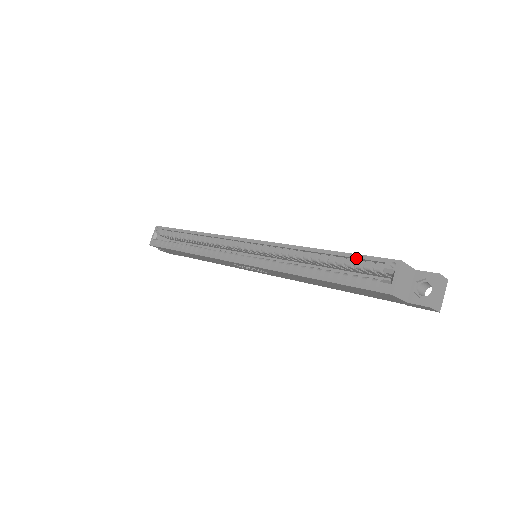
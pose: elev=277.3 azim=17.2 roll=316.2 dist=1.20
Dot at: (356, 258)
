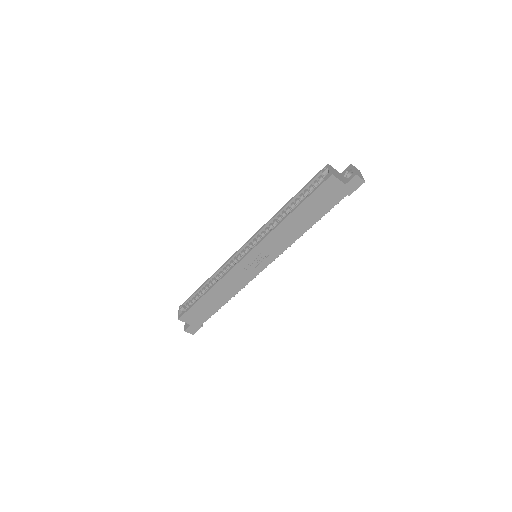
Dot at: (308, 185)
